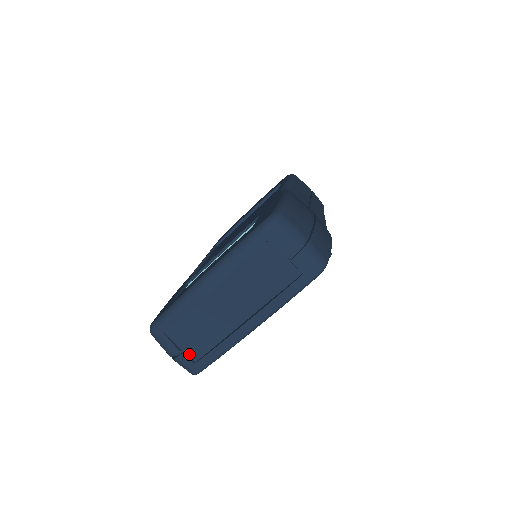
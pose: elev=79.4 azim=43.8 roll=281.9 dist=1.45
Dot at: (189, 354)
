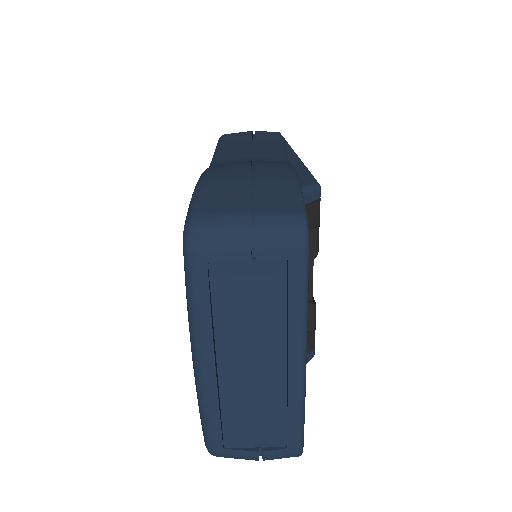
Dot at: (271, 445)
